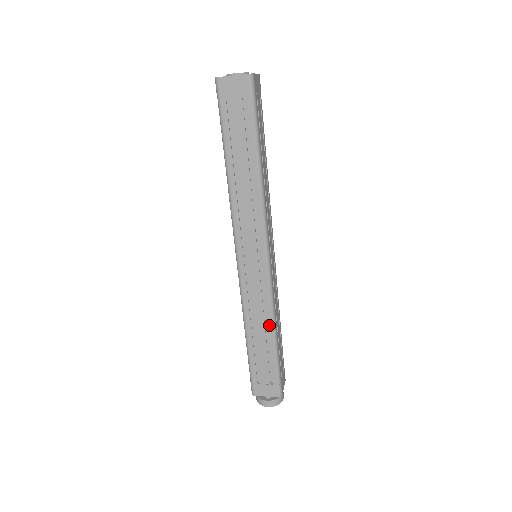
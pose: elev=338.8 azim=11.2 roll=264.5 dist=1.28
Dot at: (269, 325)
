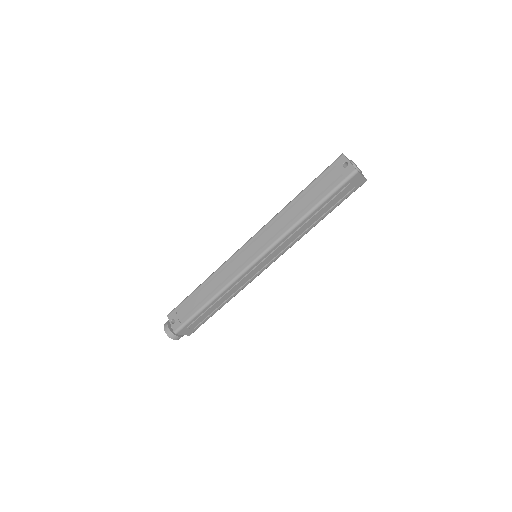
Dot at: (230, 299)
